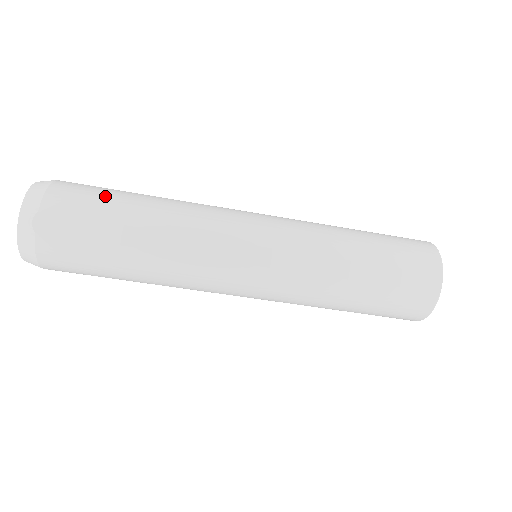
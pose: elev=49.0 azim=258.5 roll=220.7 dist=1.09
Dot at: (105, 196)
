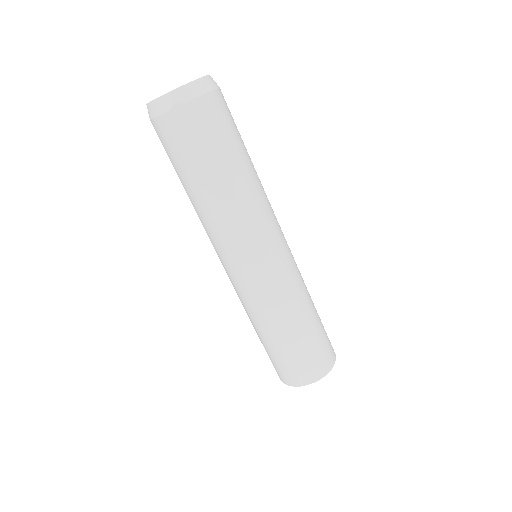
Dot at: (228, 138)
